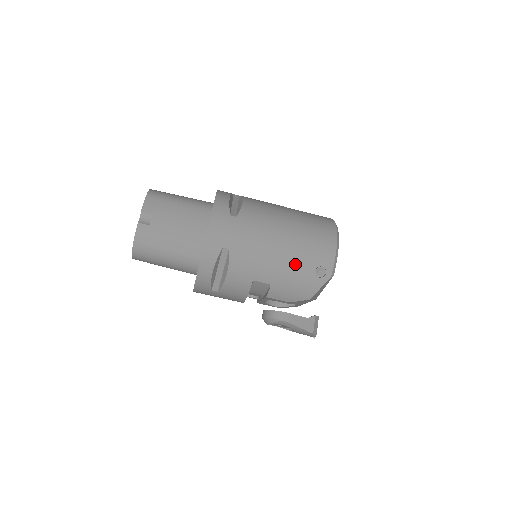
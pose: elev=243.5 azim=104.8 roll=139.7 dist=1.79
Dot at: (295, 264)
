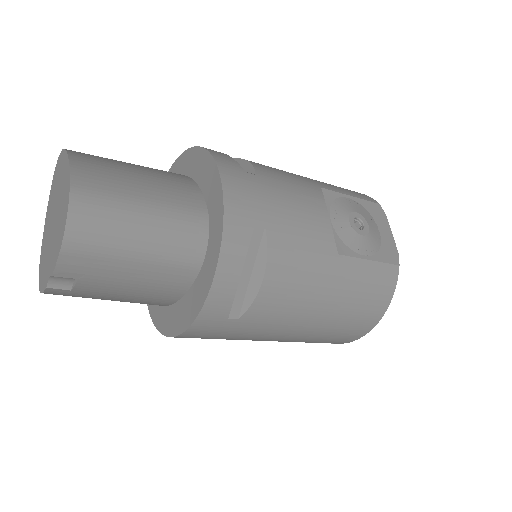
Dot at: occluded
